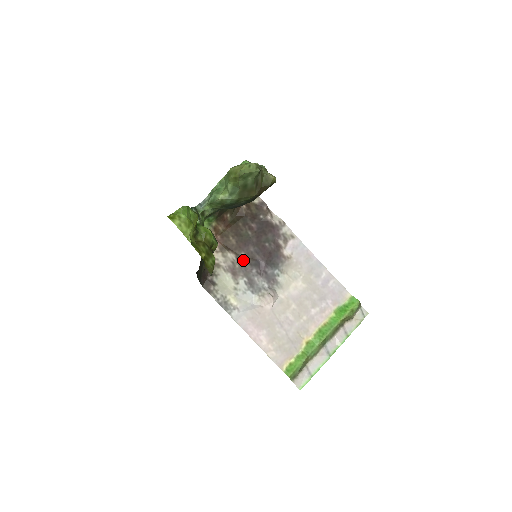
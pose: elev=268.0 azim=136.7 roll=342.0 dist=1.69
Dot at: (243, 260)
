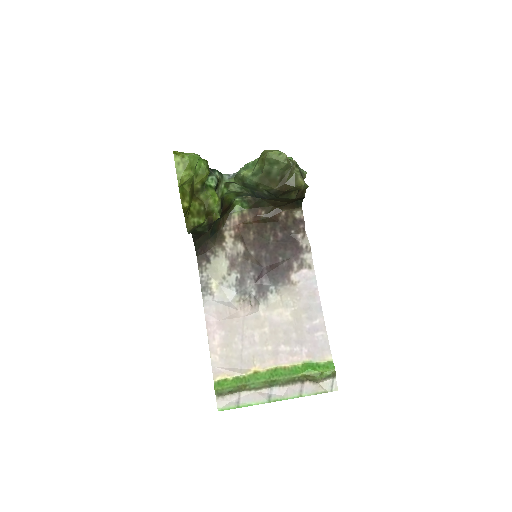
Dot at: (249, 258)
